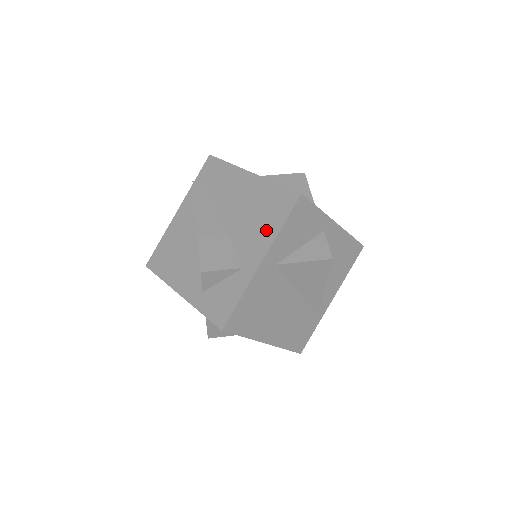
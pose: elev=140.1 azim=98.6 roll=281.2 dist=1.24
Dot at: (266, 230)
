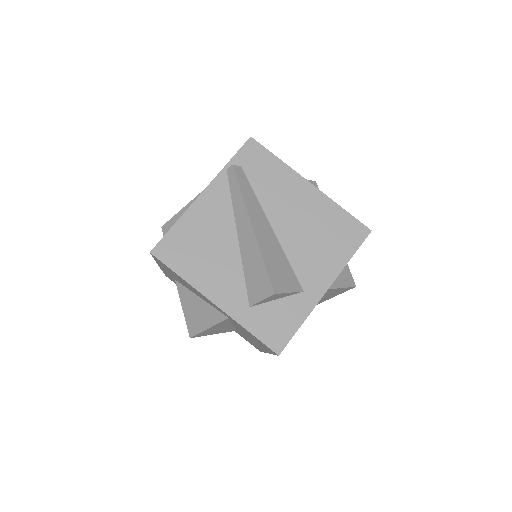
Dot at: (332, 257)
